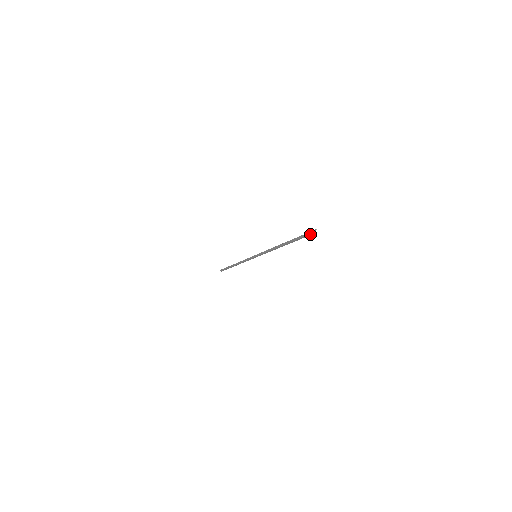
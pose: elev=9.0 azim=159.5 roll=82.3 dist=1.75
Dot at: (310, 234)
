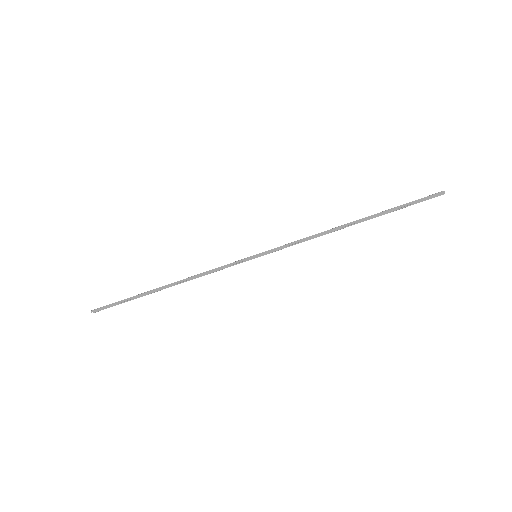
Dot at: (430, 196)
